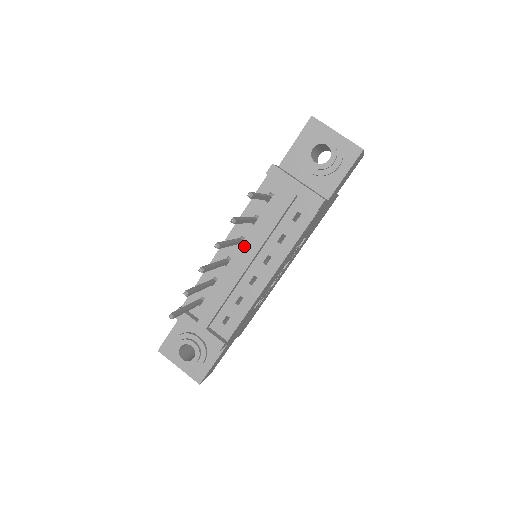
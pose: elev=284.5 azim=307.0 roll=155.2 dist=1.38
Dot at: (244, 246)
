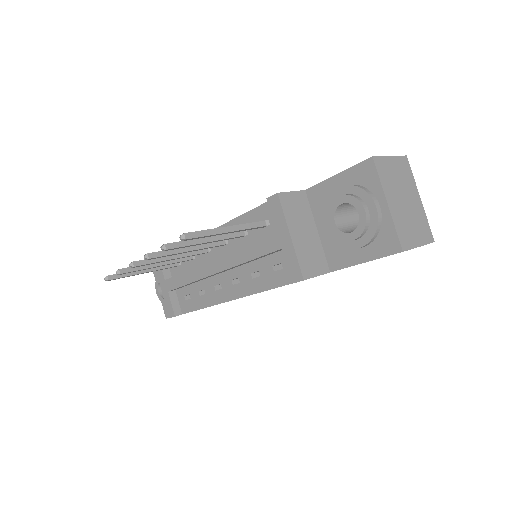
Dot at: (225, 250)
